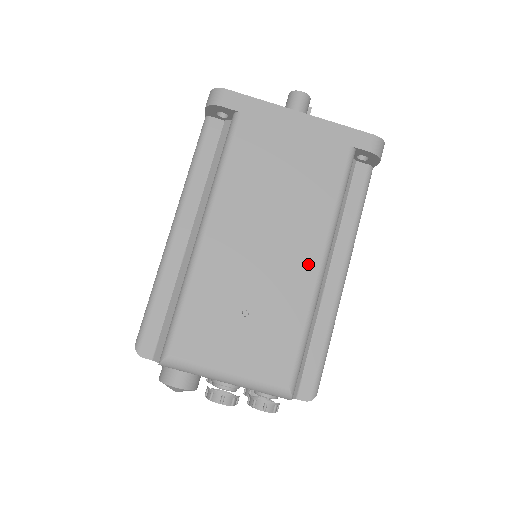
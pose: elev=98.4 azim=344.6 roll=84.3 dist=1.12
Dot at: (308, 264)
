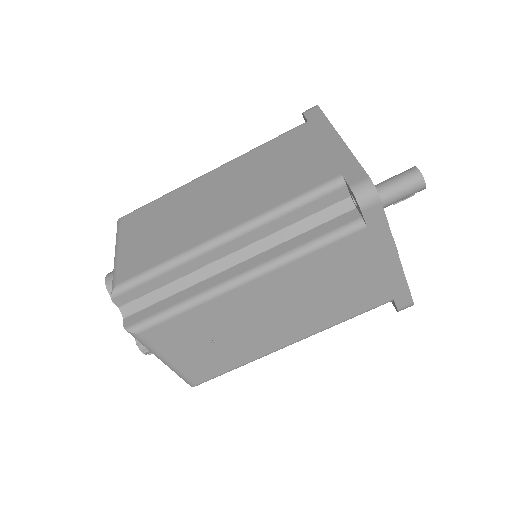
Dot at: (283, 340)
